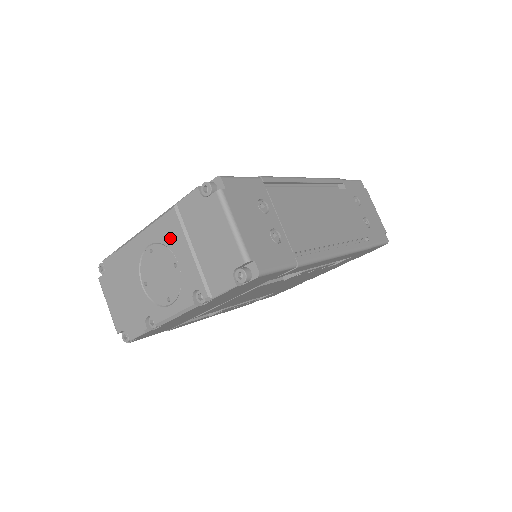
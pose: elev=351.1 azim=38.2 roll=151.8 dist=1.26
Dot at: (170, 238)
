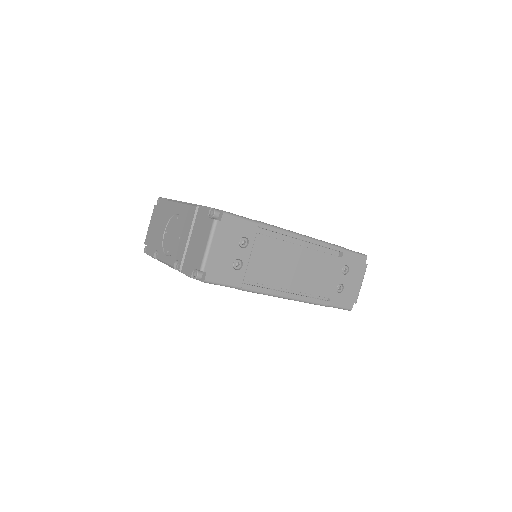
Dot at: (186, 221)
